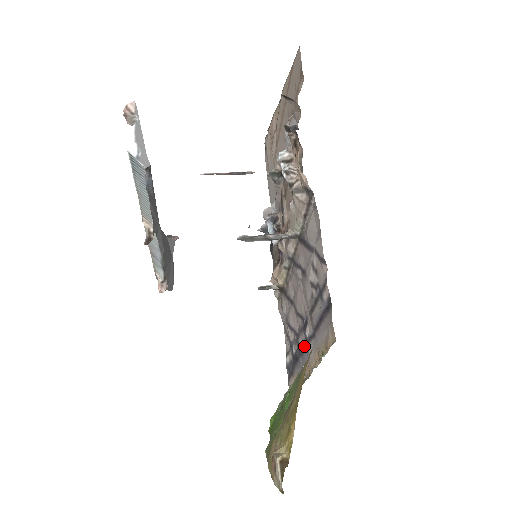
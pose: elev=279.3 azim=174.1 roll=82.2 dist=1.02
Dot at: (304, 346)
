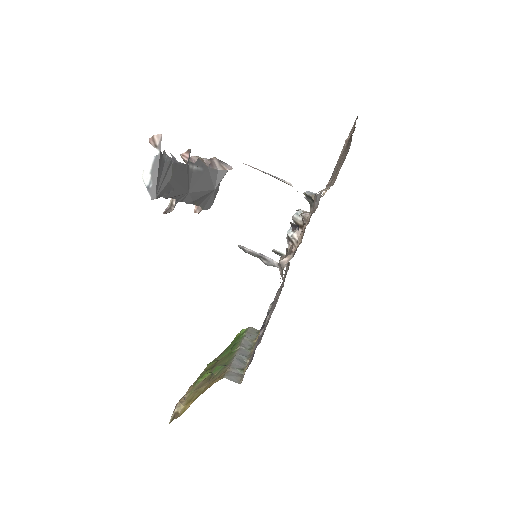
Dot at: occluded
